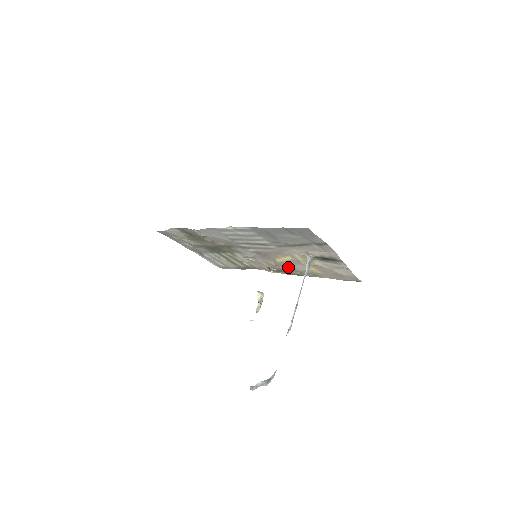
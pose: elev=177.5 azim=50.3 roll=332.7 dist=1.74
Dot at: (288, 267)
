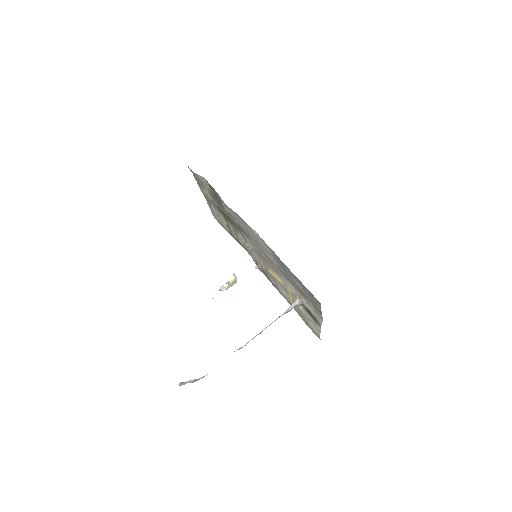
Dot at: (274, 280)
